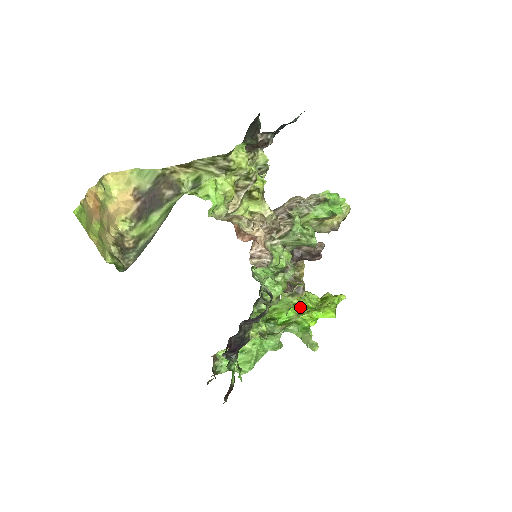
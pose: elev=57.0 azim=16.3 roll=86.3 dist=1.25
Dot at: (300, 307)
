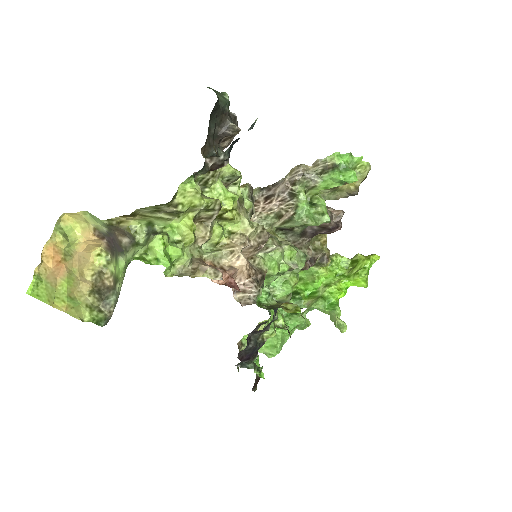
Dot at: (327, 276)
